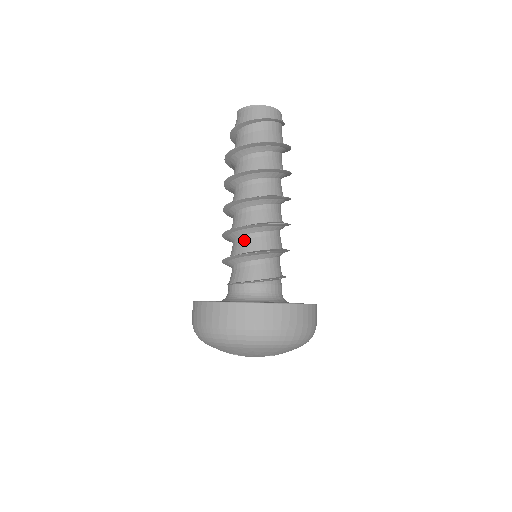
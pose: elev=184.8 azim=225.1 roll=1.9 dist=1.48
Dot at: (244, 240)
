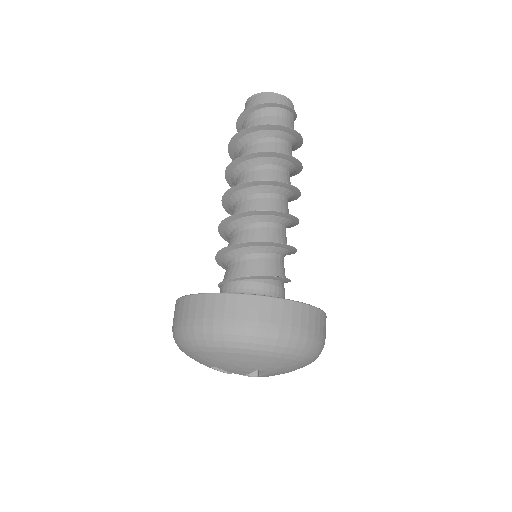
Dot at: (237, 233)
